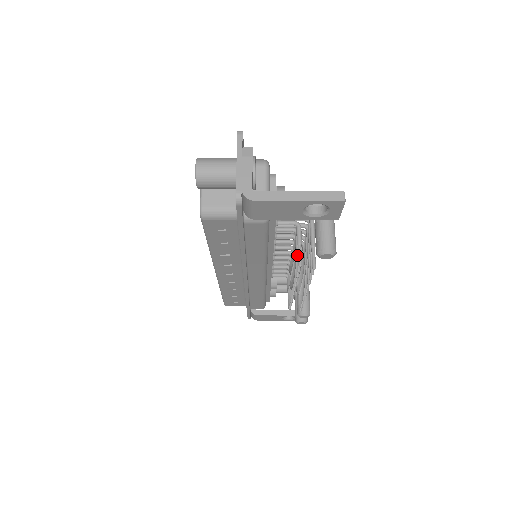
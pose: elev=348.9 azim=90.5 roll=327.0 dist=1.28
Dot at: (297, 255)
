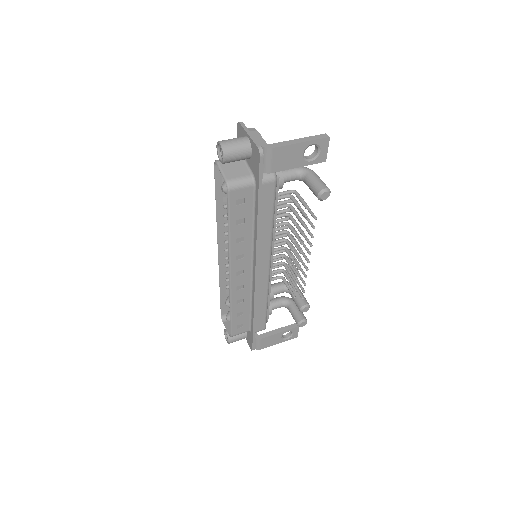
Dot at: (298, 217)
